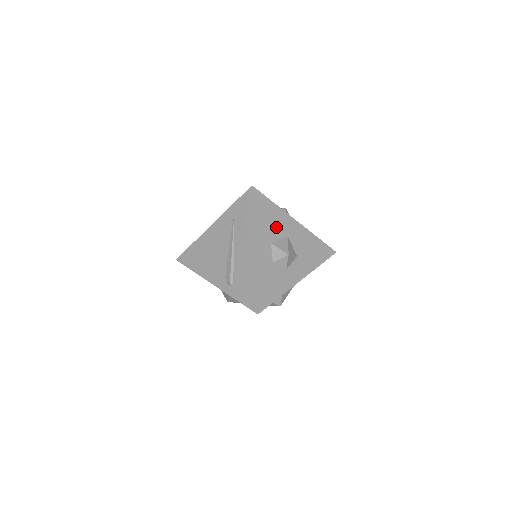
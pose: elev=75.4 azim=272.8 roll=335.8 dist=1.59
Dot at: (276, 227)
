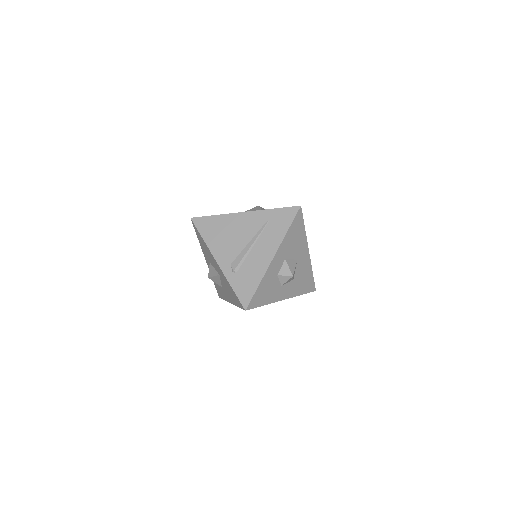
Dot at: (295, 248)
